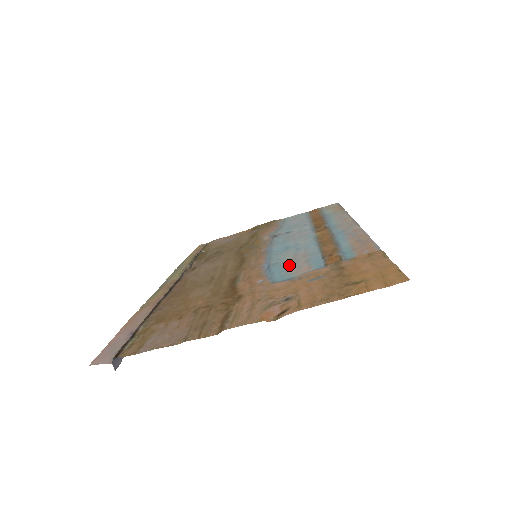
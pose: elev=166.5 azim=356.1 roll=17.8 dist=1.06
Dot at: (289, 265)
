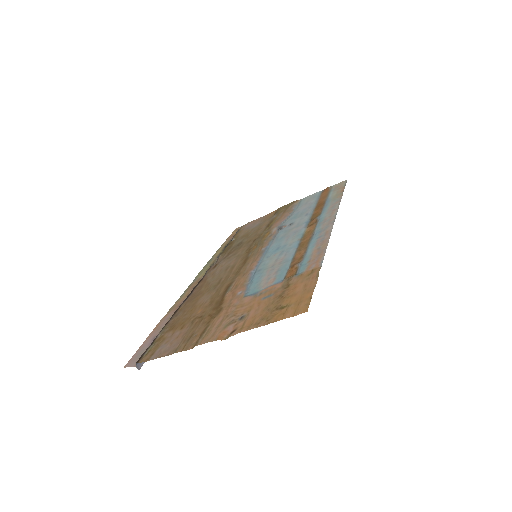
Dot at: (265, 274)
